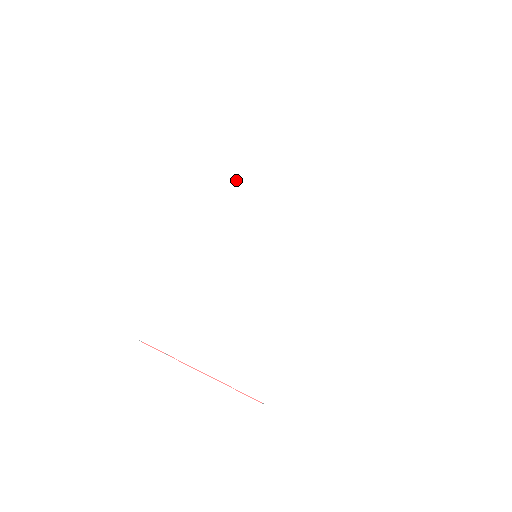
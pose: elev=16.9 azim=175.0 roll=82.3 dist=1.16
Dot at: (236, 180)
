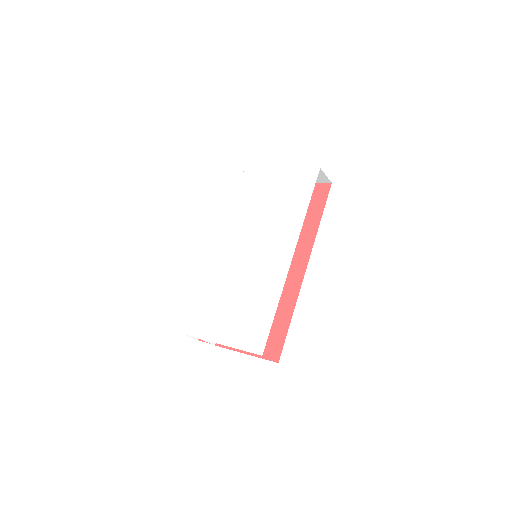
Dot at: (233, 210)
